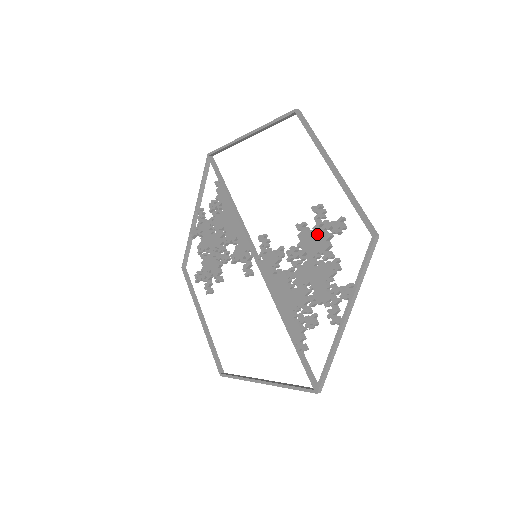
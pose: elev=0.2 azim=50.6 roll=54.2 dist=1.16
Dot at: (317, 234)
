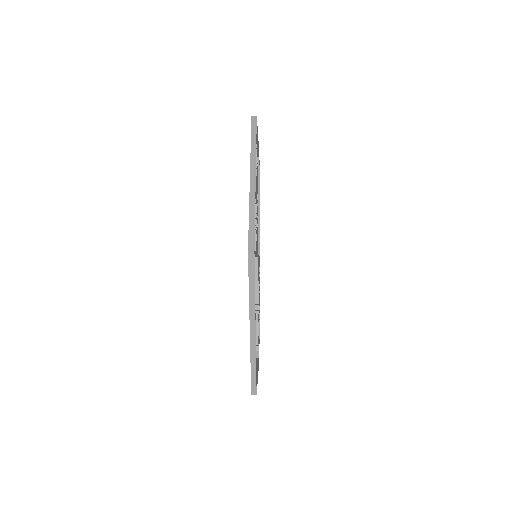
Dot at: occluded
